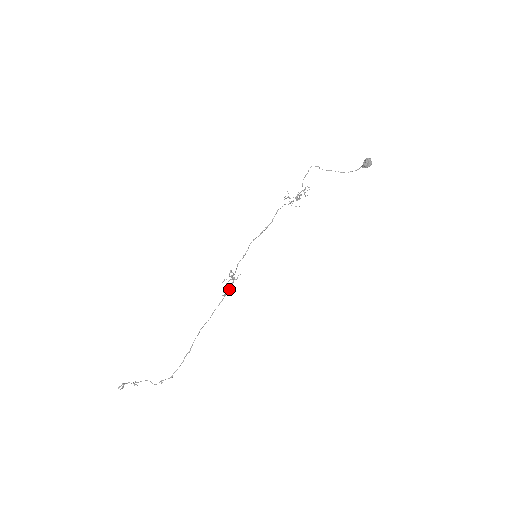
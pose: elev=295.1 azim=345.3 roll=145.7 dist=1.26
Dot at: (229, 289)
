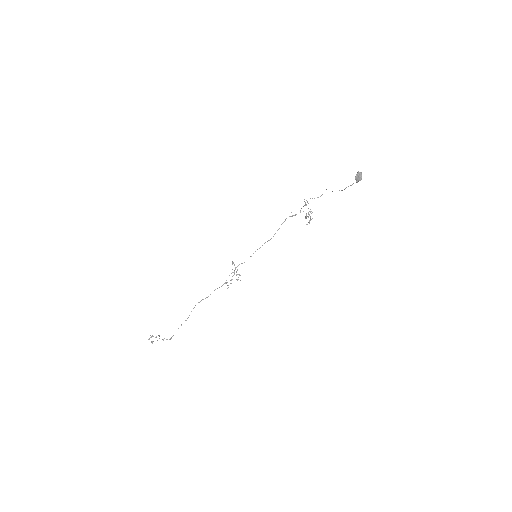
Dot at: occluded
